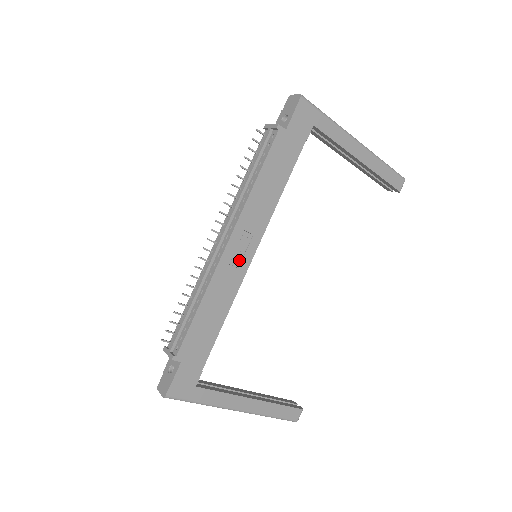
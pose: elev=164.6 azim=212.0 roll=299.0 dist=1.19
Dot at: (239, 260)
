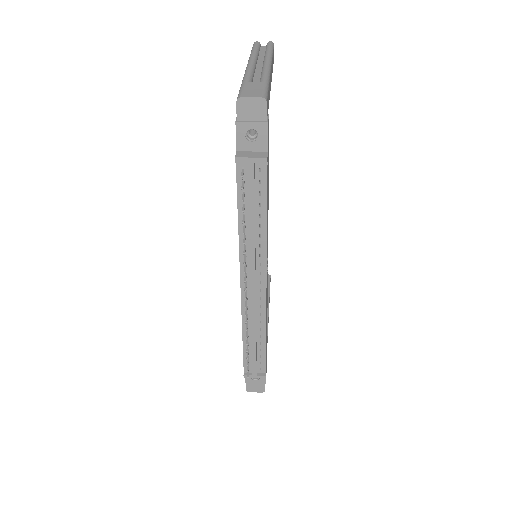
Dot at: (267, 281)
